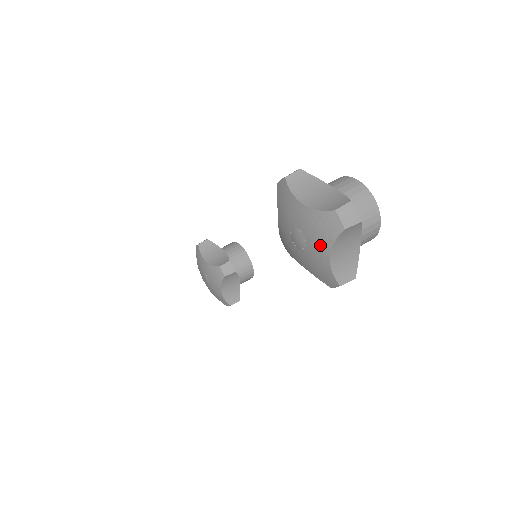
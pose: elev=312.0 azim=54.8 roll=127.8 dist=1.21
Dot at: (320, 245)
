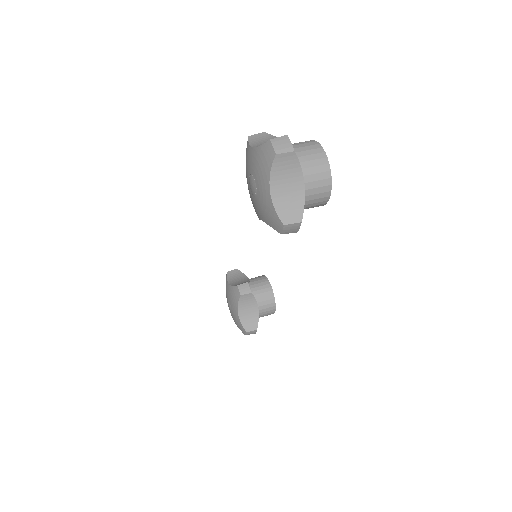
Dot at: (263, 180)
